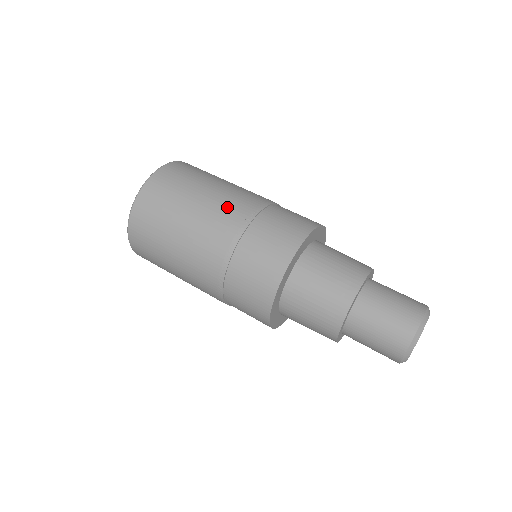
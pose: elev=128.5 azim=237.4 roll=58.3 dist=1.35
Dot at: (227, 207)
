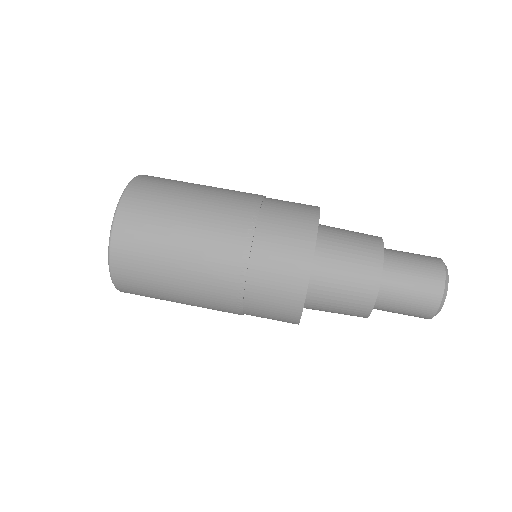
Dot at: (222, 222)
